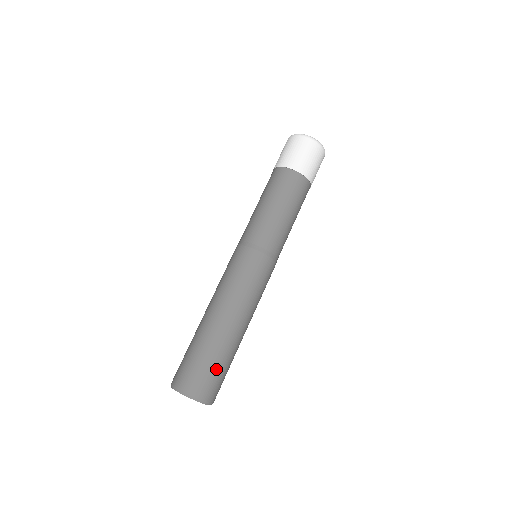
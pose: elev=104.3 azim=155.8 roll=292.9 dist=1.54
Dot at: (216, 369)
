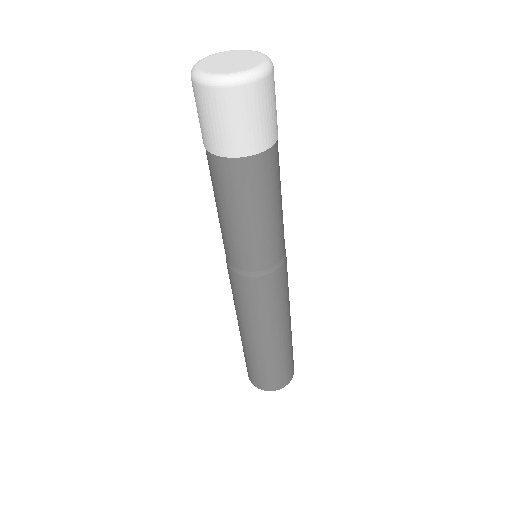
Dot at: occluded
